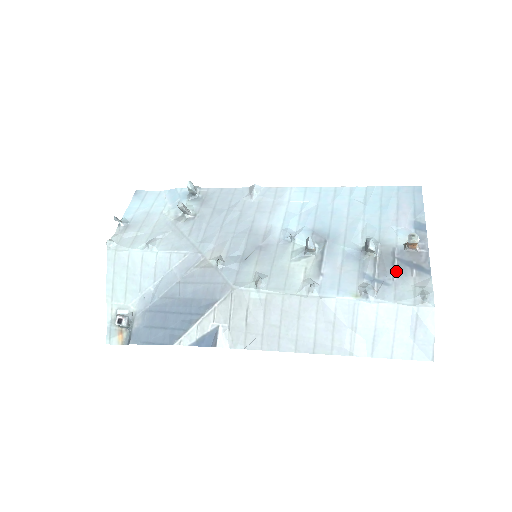
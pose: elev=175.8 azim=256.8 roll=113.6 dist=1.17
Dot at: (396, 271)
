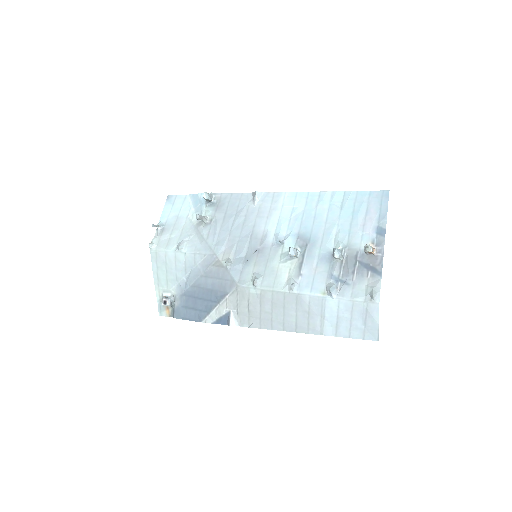
Dot at: (356, 273)
